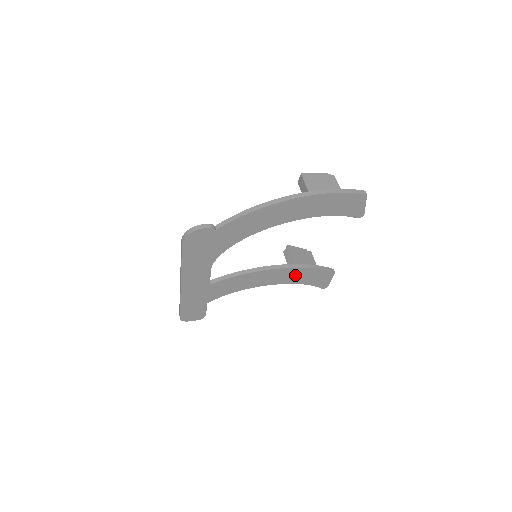
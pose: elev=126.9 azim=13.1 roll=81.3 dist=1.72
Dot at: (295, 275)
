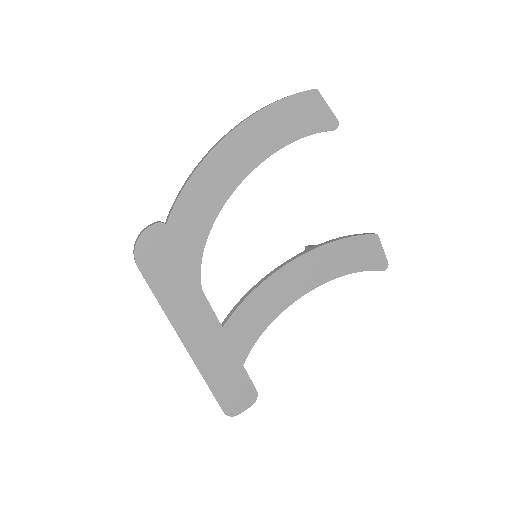
Dot at: (327, 261)
